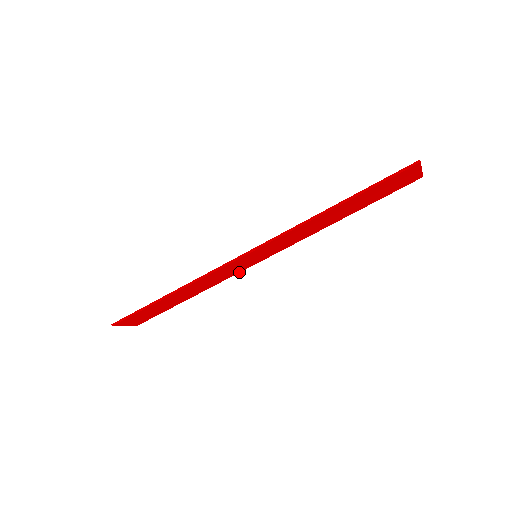
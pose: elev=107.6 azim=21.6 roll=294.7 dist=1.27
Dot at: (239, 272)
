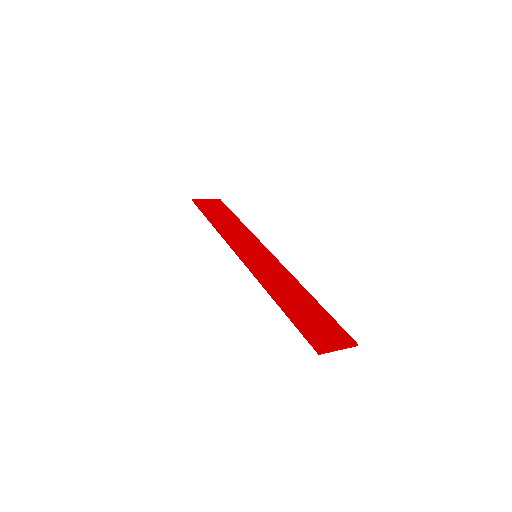
Dot at: (260, 243)
